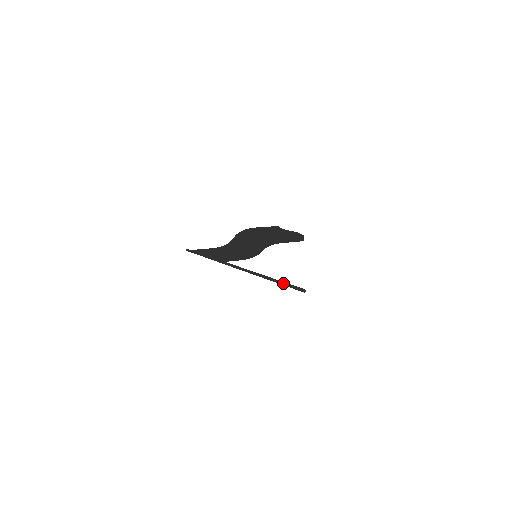
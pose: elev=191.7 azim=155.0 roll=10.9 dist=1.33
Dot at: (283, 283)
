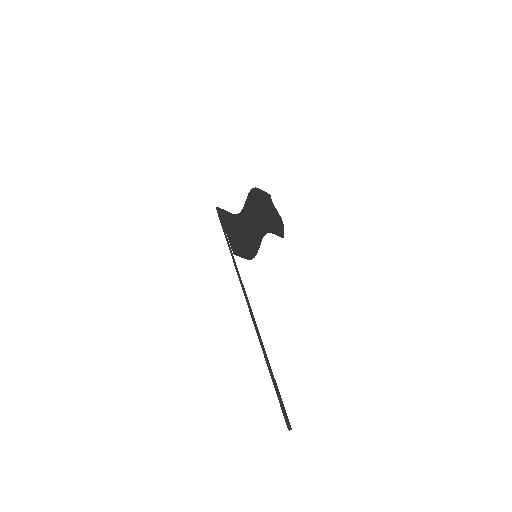
Dot at: (272, 372)
